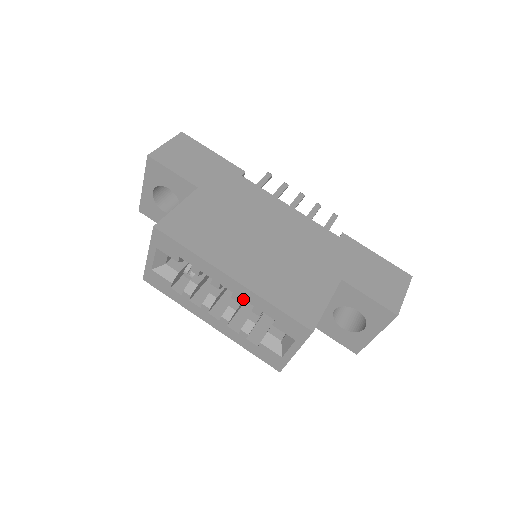
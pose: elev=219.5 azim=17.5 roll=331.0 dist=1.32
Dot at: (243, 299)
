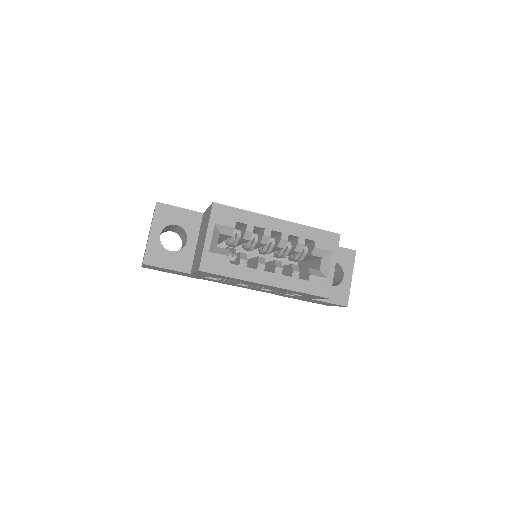
Dot at: (290, 235)
